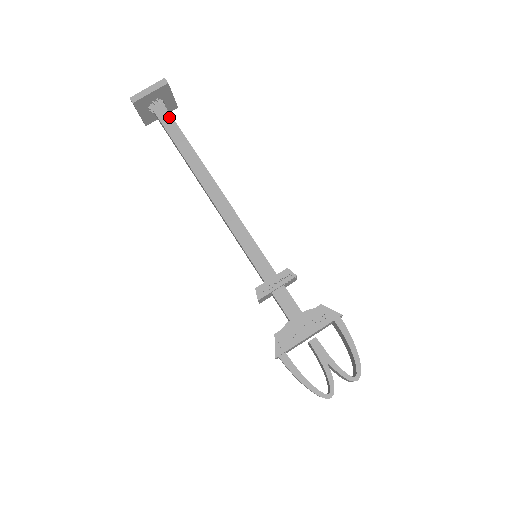
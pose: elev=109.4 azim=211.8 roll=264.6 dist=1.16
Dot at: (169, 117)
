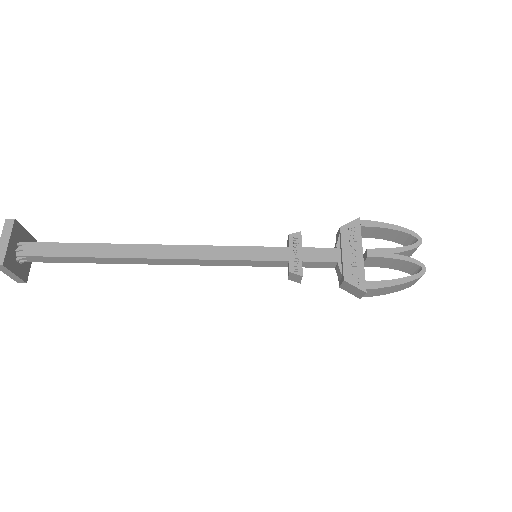
Dot at: (48, 245)
